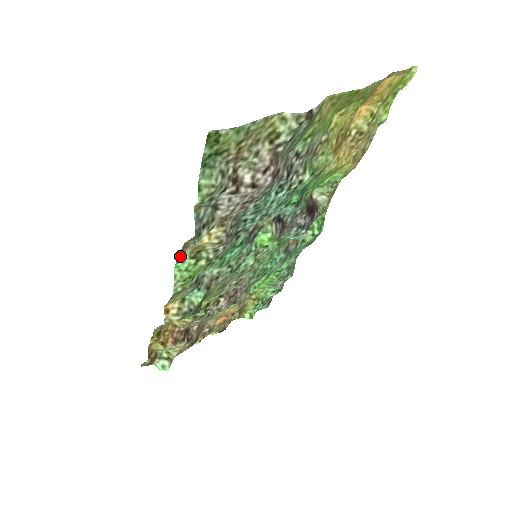
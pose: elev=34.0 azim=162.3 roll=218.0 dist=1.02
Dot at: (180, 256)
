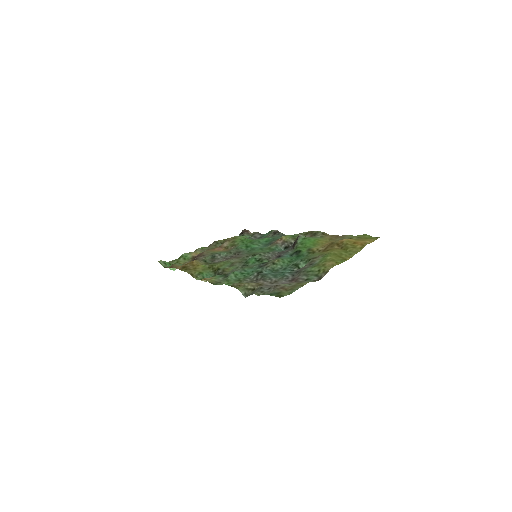
Dot at: (231, 285)
